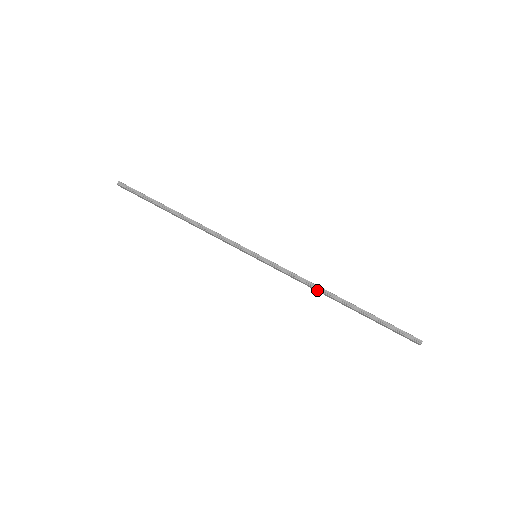
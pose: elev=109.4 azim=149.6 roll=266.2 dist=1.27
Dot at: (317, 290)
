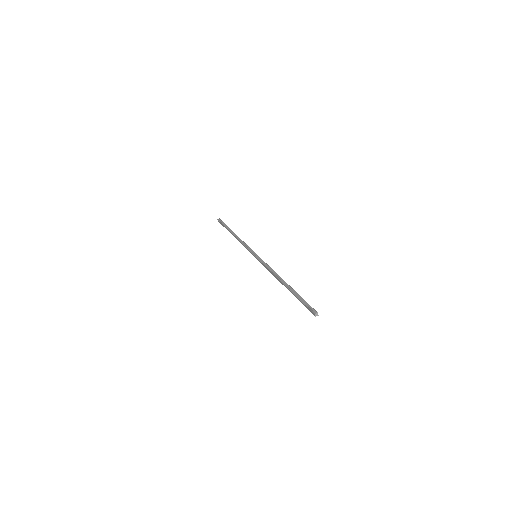
Dot at: (275, 276)
